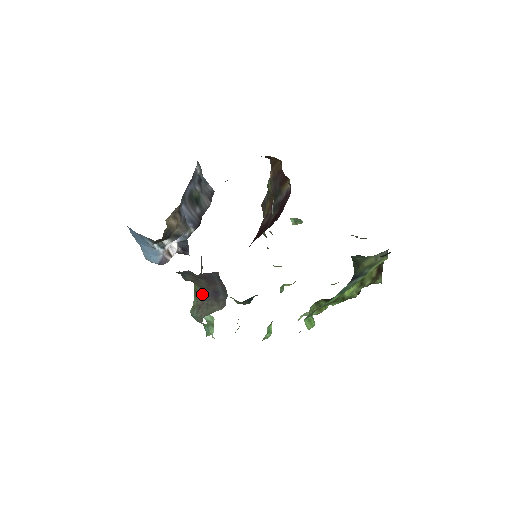
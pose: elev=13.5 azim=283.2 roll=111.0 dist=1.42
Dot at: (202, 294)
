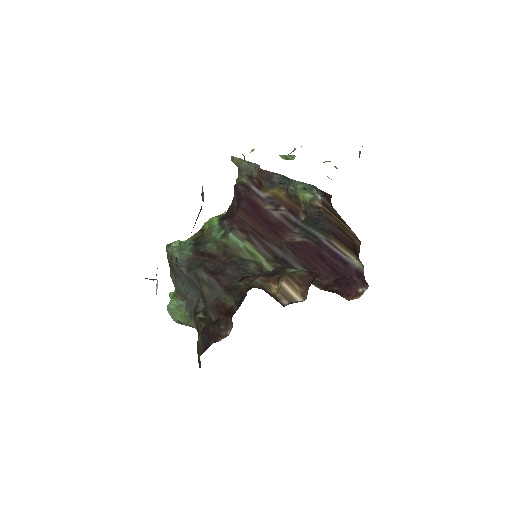
Dot at: occluded
